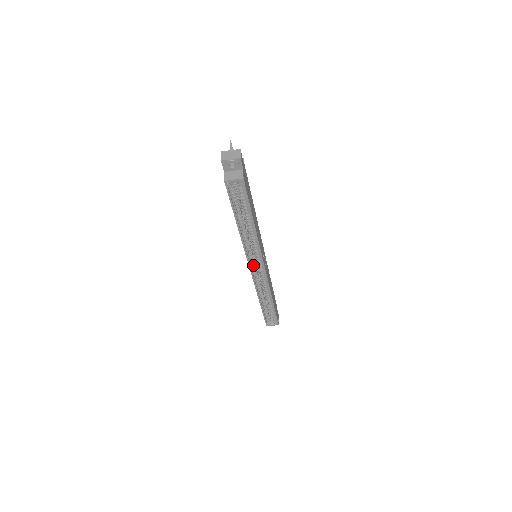
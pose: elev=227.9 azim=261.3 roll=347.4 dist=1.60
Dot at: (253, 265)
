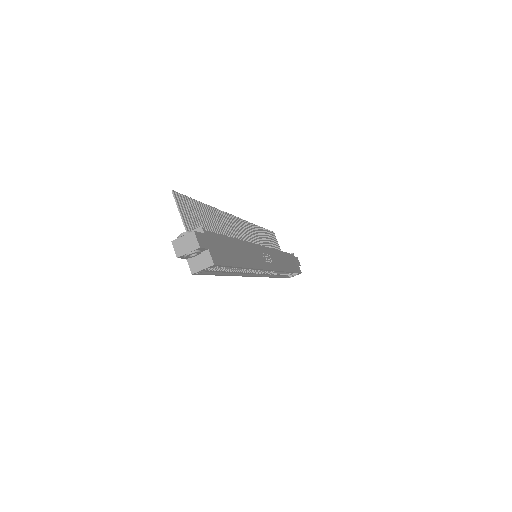
Dot at: (257, 273)
